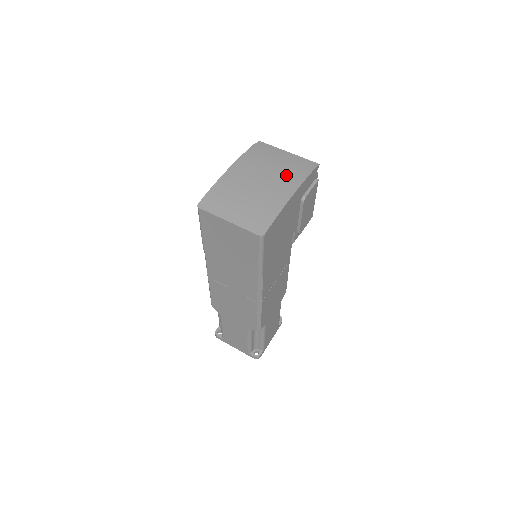
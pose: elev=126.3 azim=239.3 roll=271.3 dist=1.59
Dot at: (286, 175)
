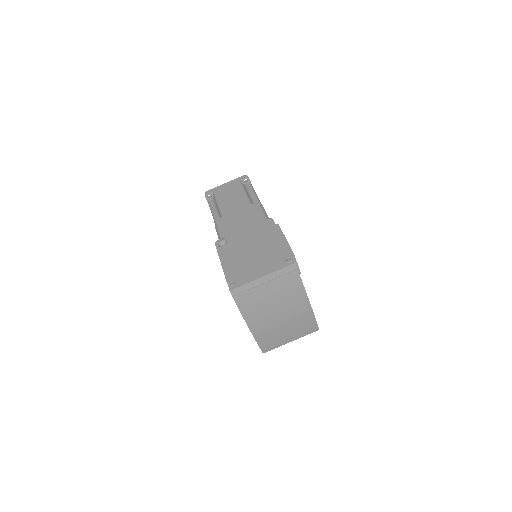
Dot at: (289, 297)
